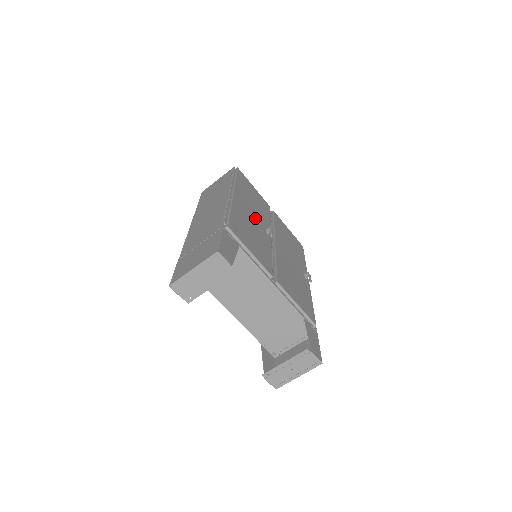
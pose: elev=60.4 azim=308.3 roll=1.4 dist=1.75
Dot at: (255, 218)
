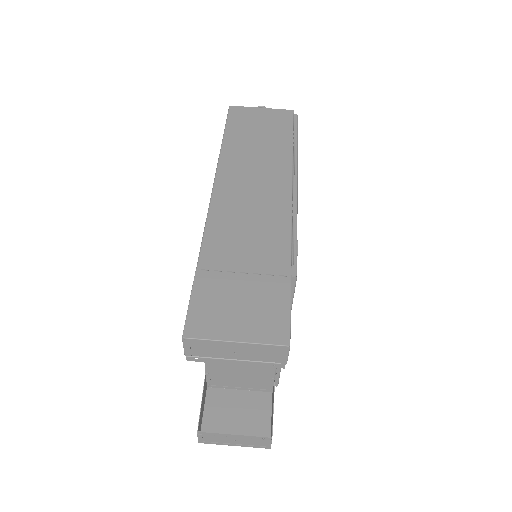
Dot at: occluded
